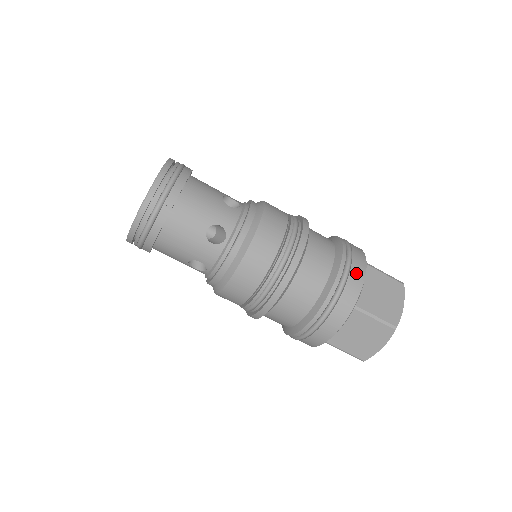
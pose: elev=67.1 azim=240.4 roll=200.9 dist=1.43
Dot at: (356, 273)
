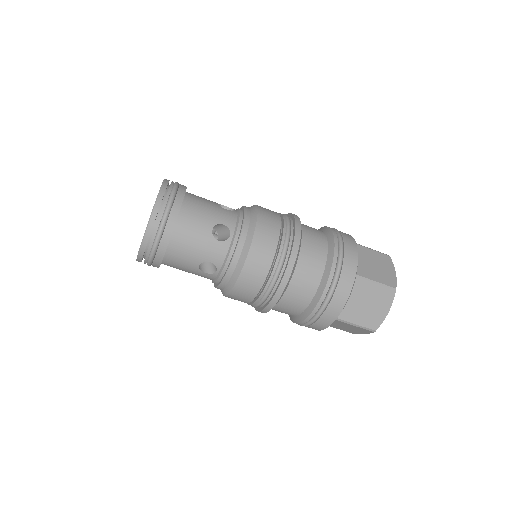
Dot at: (338, 298)
